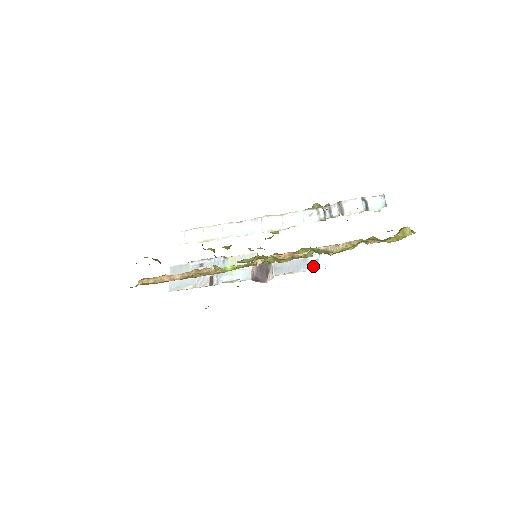
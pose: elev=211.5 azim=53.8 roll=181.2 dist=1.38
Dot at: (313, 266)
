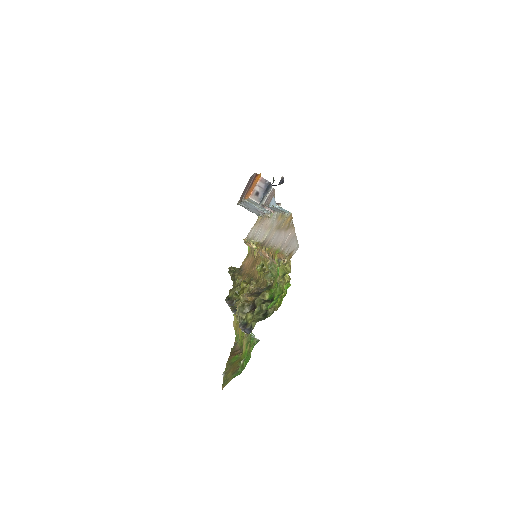
Dot at: occluded
